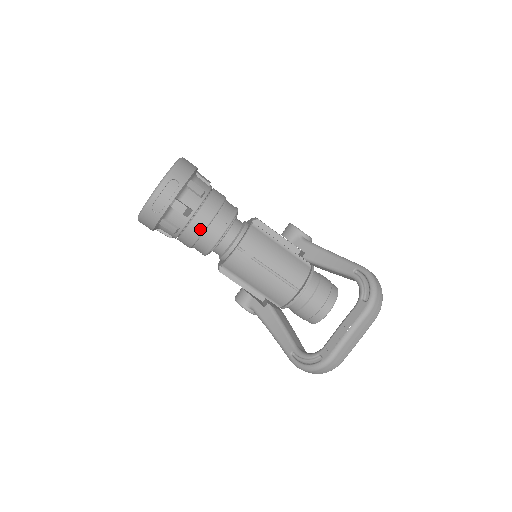
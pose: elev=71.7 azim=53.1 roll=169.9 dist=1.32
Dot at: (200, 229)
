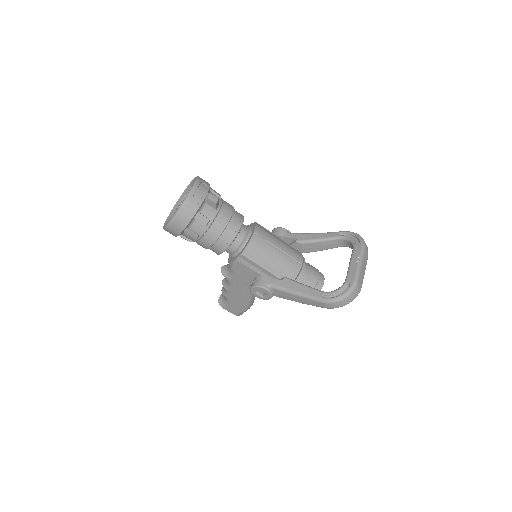
Dot at: (226, 219)
